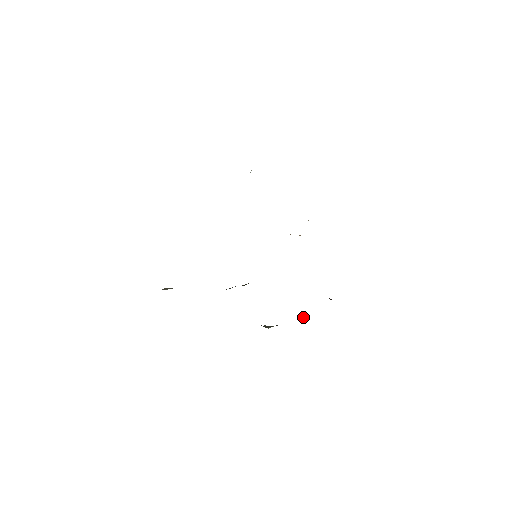
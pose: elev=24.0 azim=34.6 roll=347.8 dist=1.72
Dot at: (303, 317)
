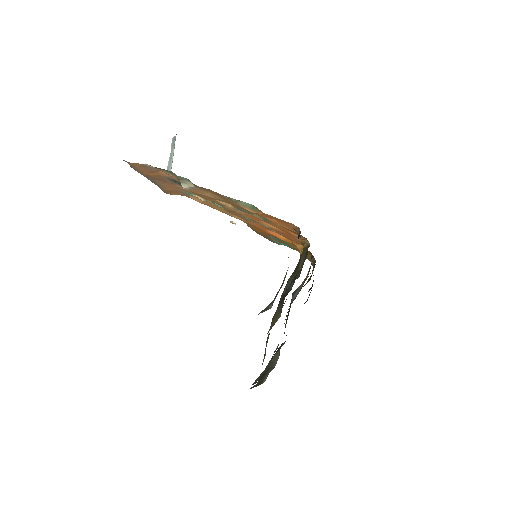
Dot at: occluded
